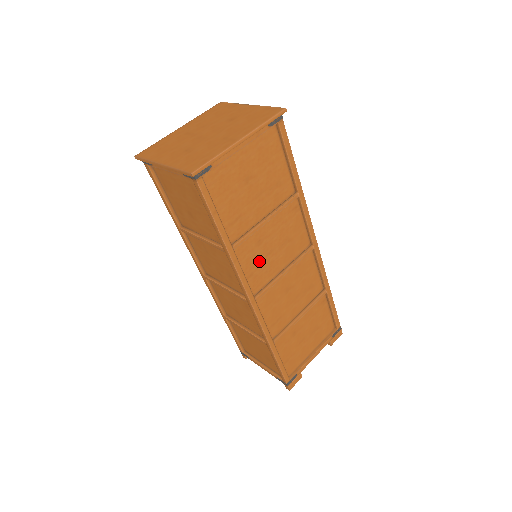
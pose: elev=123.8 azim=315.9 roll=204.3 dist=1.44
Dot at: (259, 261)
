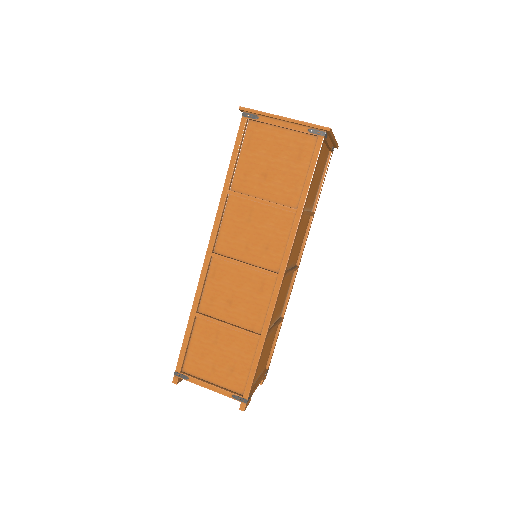
Dot at: occluded
